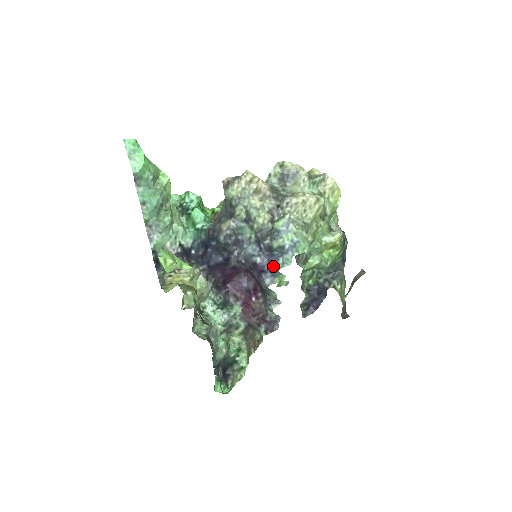
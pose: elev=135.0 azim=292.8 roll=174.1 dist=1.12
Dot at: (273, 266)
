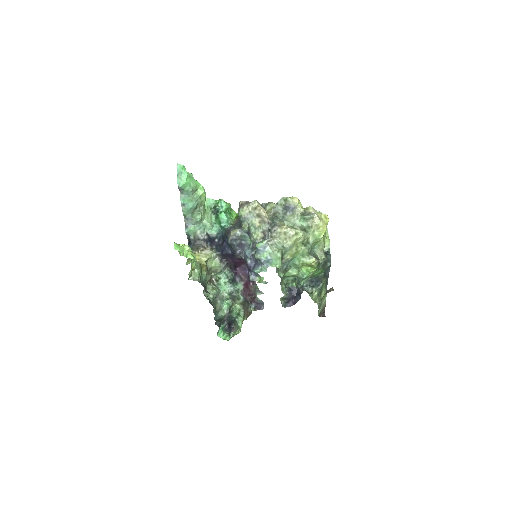
Dot at: (255, 269)
